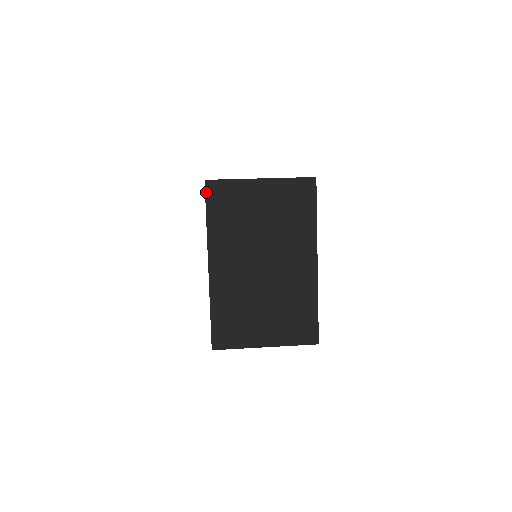
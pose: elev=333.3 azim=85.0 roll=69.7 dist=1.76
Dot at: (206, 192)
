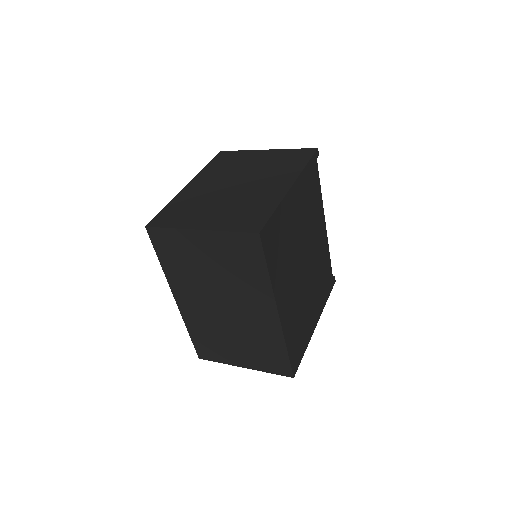
Dot at: (150, 238)
